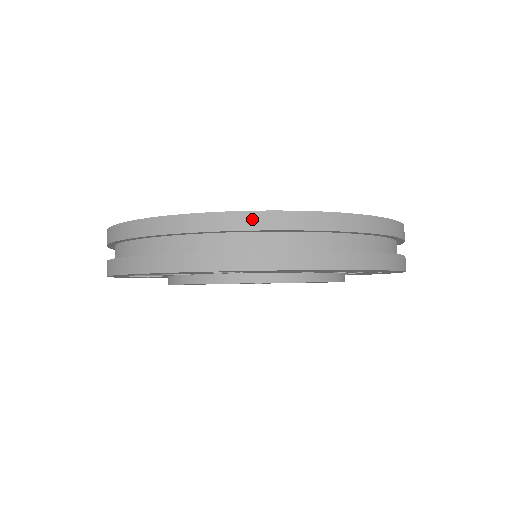
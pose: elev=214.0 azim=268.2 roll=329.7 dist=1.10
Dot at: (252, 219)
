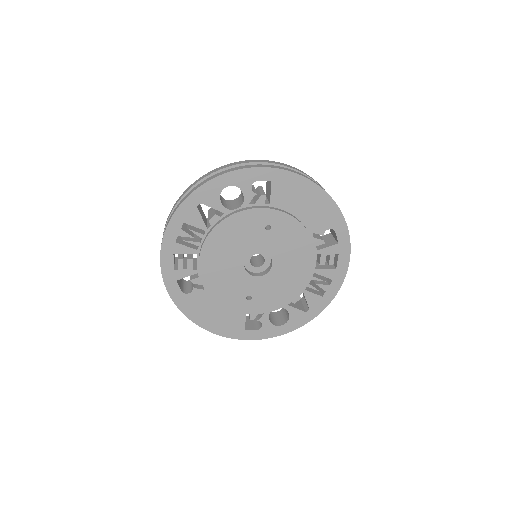
Dot at: (279, 163)
